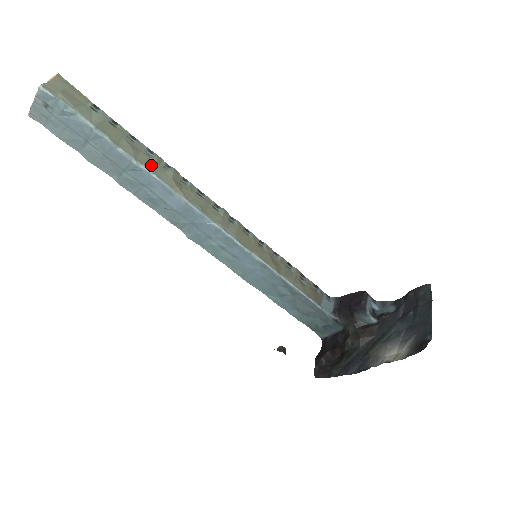
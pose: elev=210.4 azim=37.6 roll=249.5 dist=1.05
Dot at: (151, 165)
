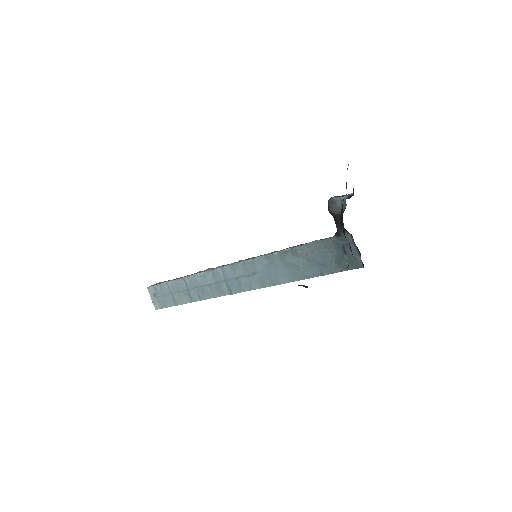
Dot at: occluded
